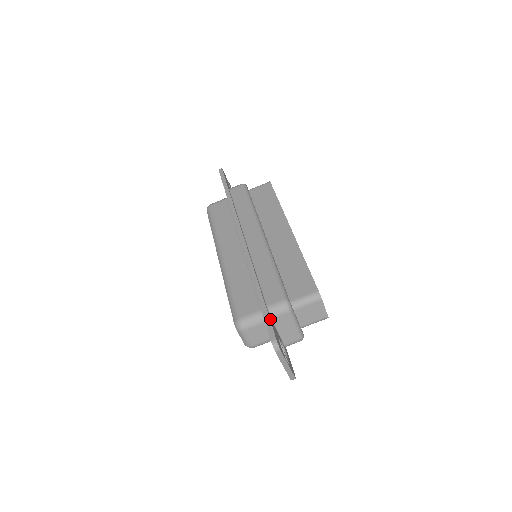
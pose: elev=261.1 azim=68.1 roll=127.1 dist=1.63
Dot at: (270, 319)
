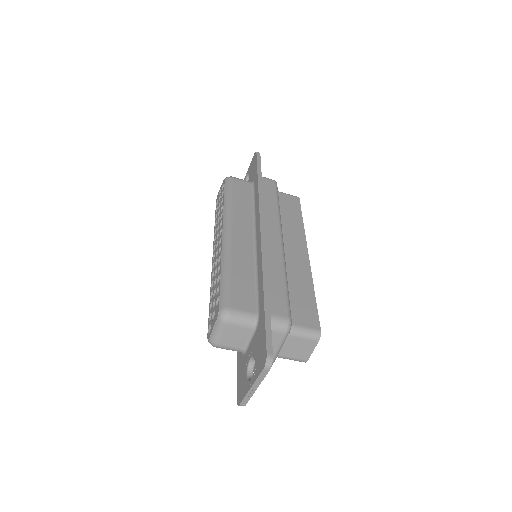
Dot at: (269, 329)
